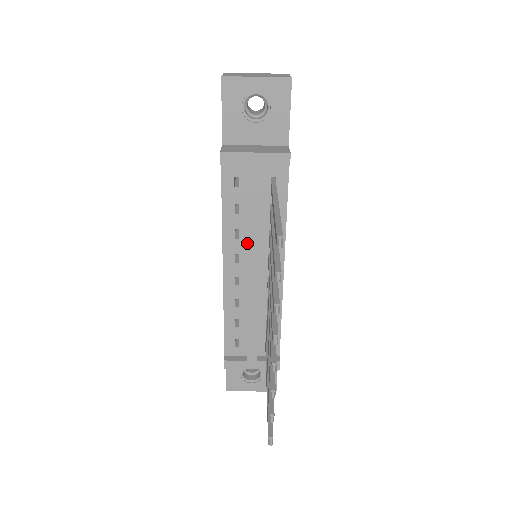
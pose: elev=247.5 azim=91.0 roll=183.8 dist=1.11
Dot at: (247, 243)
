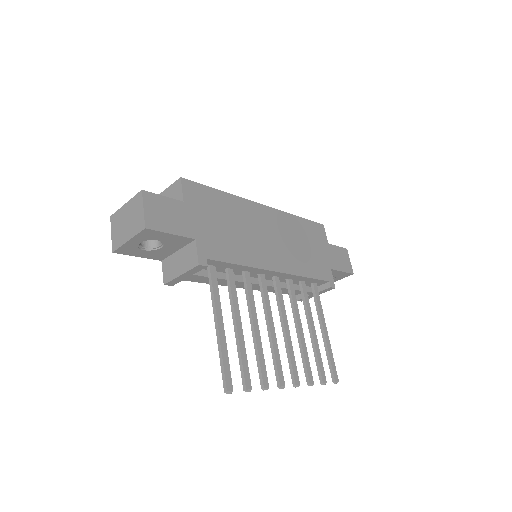
Dot at: occluded
